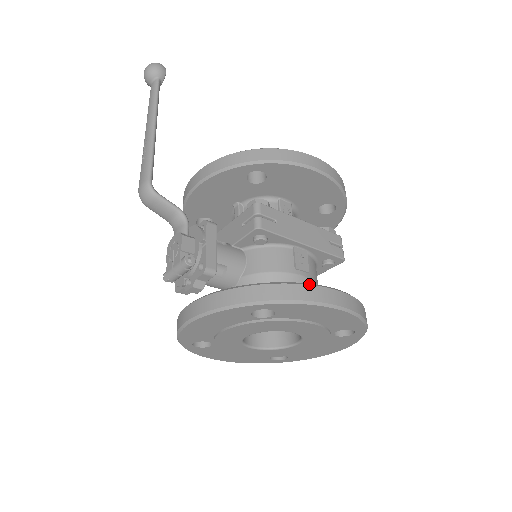
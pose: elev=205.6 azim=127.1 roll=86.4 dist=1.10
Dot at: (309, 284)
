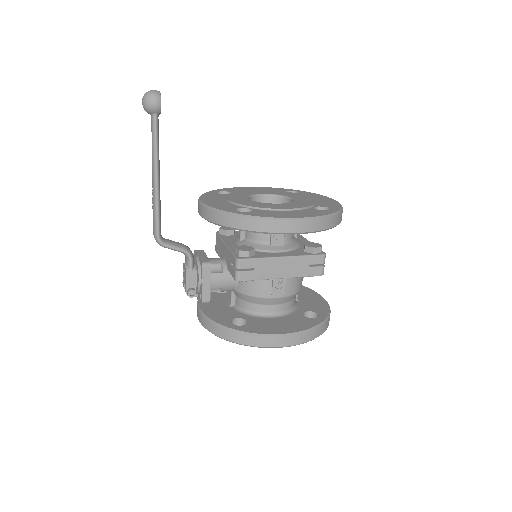
Dot at: (263, 336)
